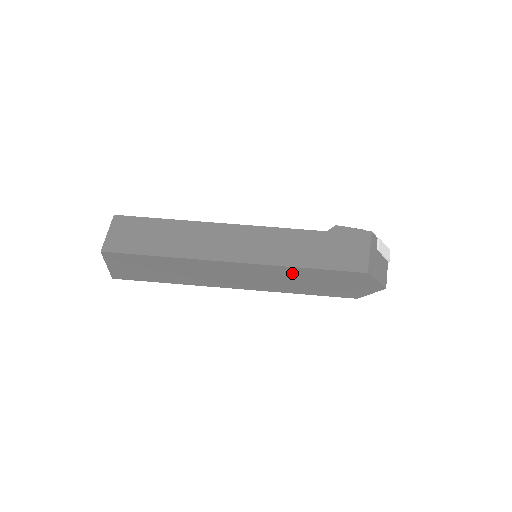
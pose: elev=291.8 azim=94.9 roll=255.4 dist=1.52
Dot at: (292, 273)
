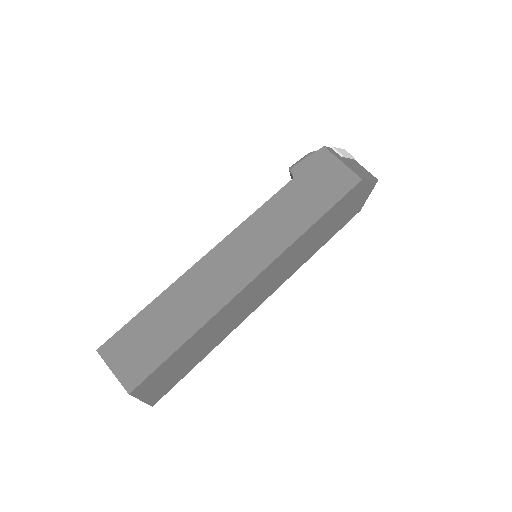
Dot at: (306, 238)
